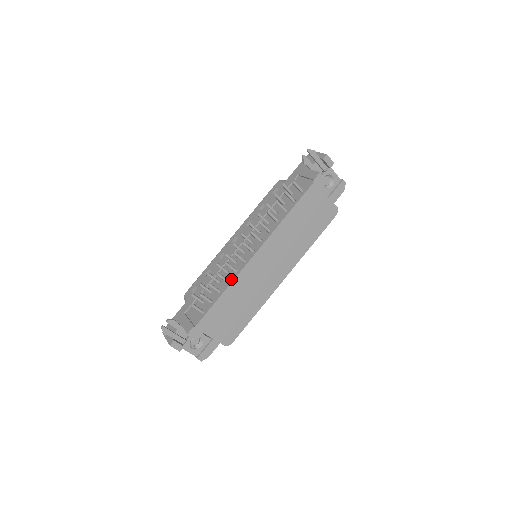
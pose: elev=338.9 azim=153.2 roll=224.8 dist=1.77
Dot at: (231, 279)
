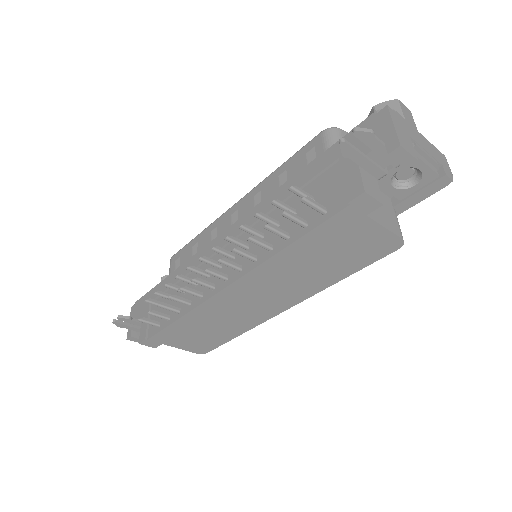
Dot at: (193, 304)
